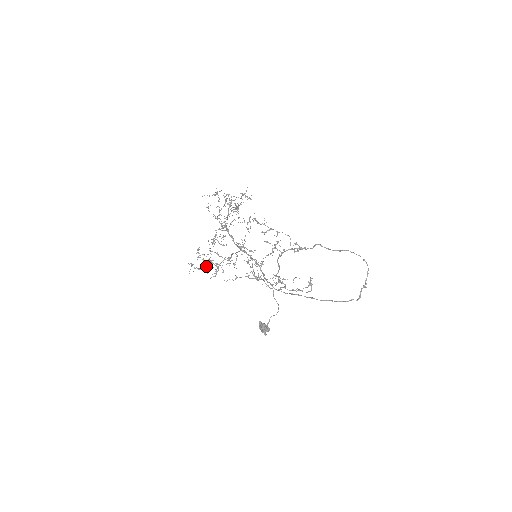
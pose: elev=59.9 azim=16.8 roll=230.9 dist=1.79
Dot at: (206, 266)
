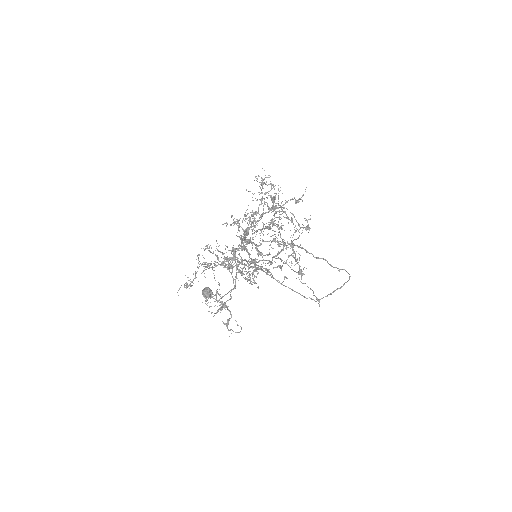
Dot at: occluded
